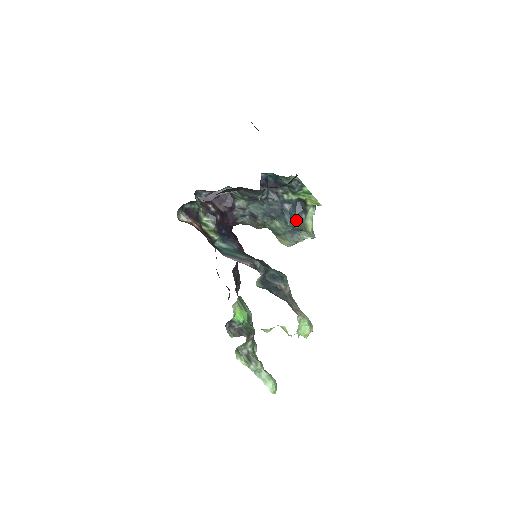
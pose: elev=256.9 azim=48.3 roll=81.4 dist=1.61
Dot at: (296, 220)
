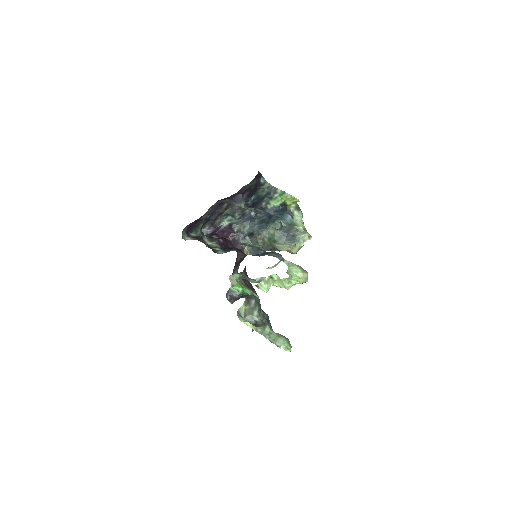
Dot at: (283, 219)
